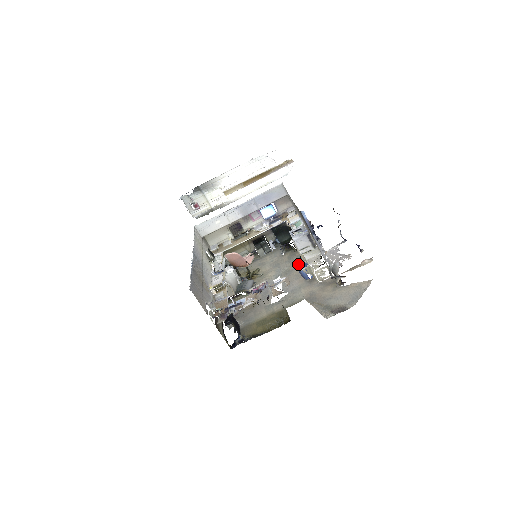
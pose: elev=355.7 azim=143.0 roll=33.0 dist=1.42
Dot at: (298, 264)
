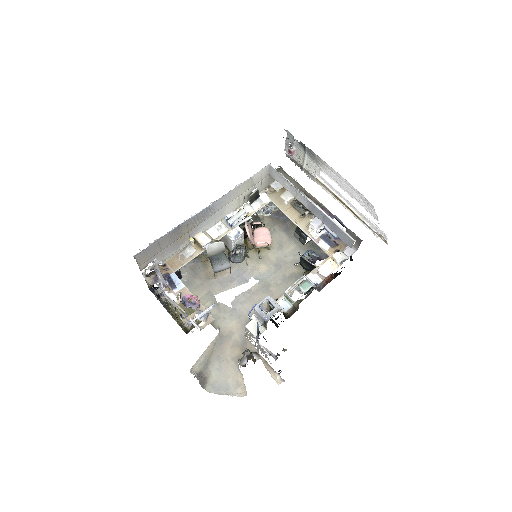
Dot at: (259, 306)
